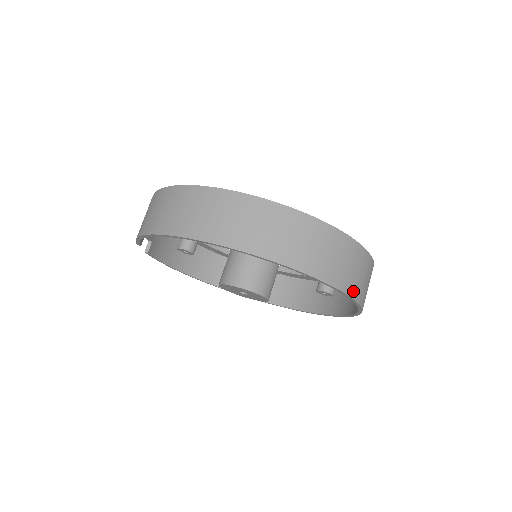
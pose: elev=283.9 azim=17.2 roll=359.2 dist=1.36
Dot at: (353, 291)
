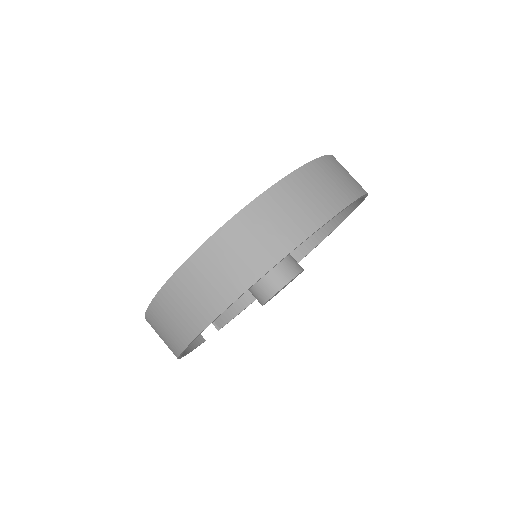
Dot at: (305, 229)
